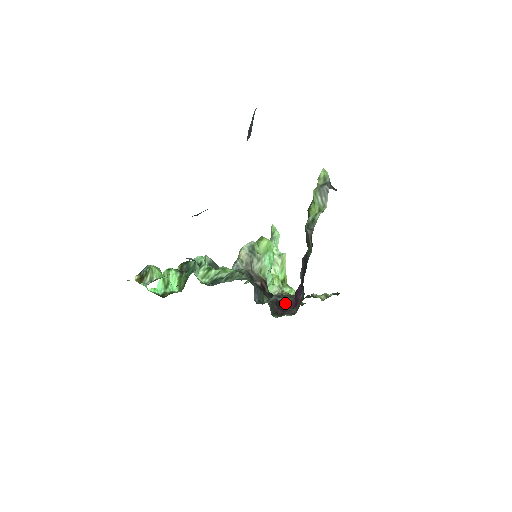
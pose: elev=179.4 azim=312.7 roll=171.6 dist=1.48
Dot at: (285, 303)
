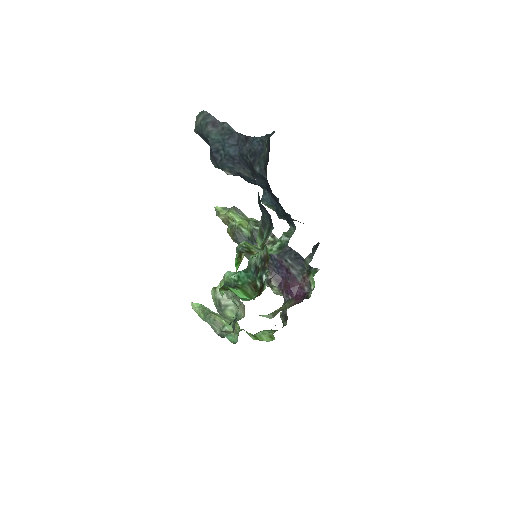
Dot at: (290, 305)
